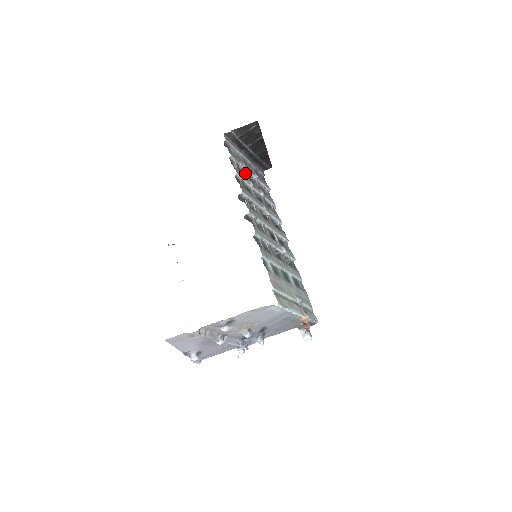
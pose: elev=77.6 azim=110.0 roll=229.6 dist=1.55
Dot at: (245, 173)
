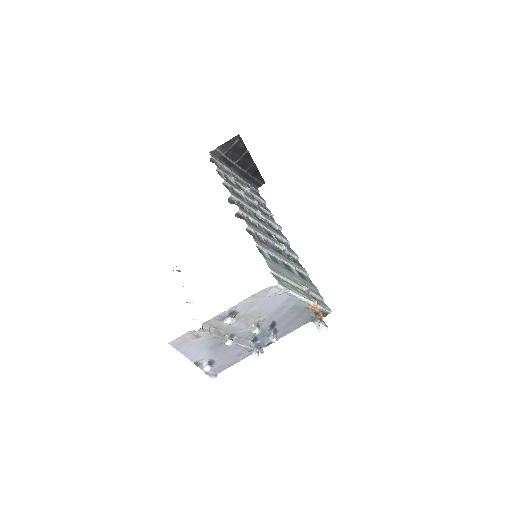
Dot at: (235, 184)
